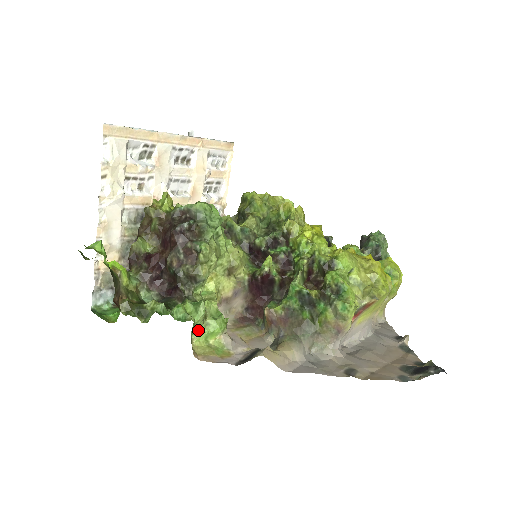
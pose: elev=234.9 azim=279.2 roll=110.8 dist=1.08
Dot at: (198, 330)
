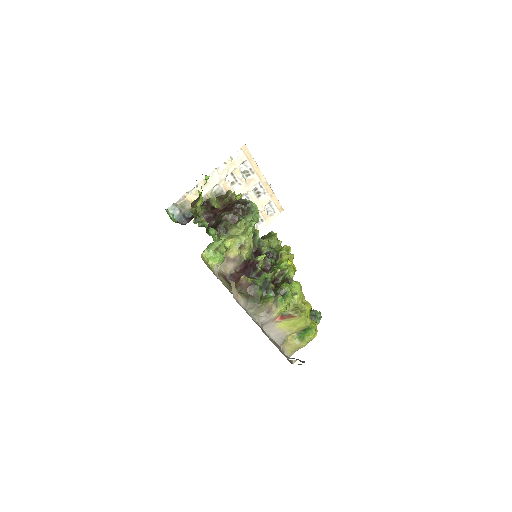
Dot at: (210, 251)
